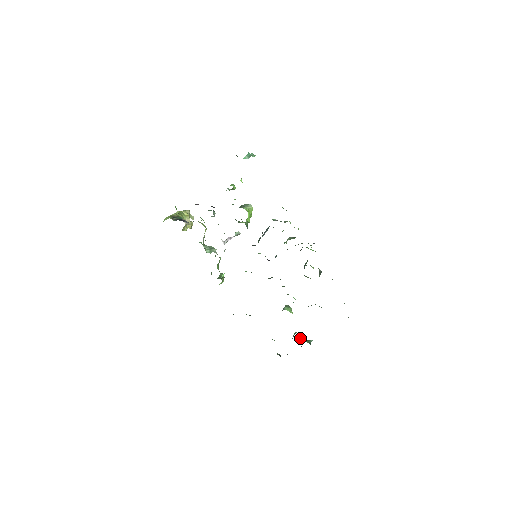
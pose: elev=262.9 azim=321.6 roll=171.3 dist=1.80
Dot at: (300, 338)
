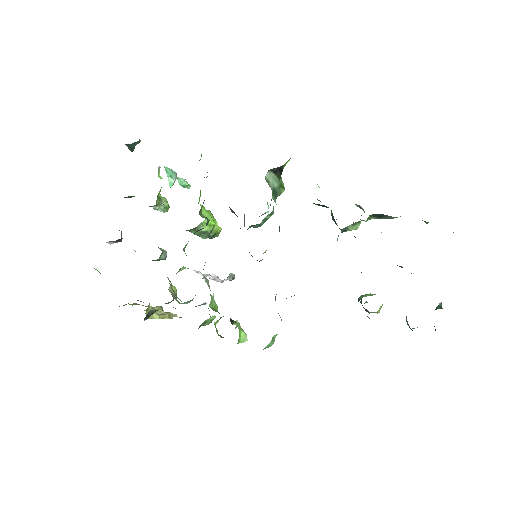
Dot at: occluded
